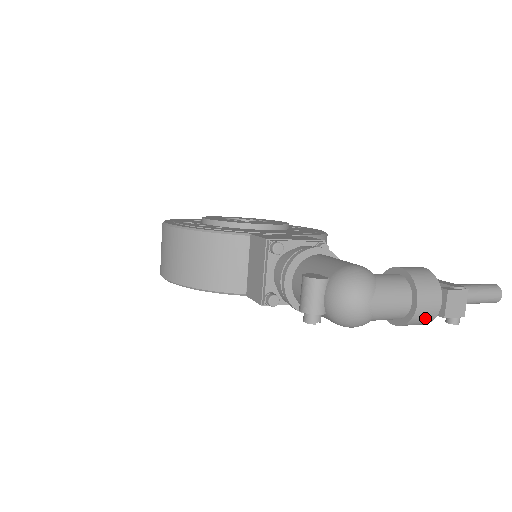
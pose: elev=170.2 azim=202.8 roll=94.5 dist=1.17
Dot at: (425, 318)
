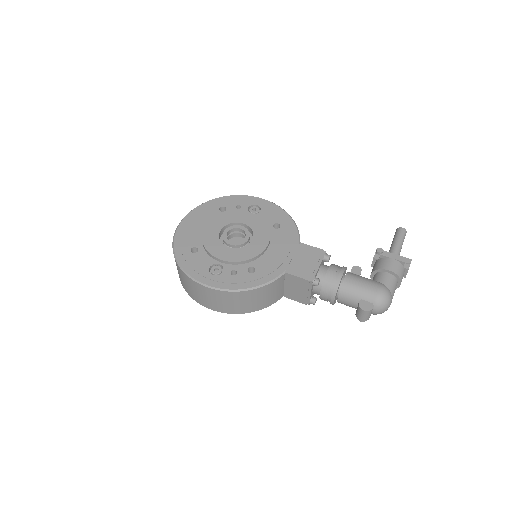
Dot at: occluded
